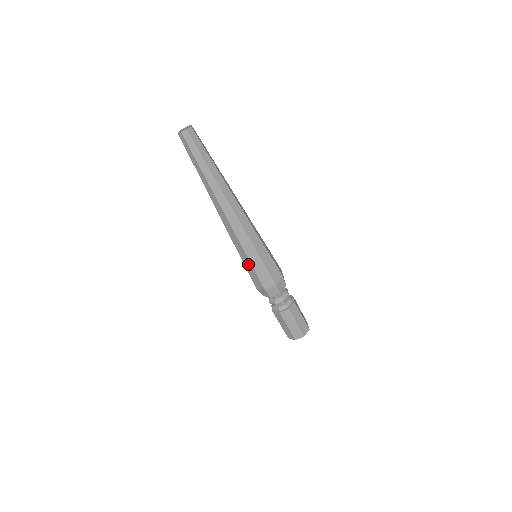
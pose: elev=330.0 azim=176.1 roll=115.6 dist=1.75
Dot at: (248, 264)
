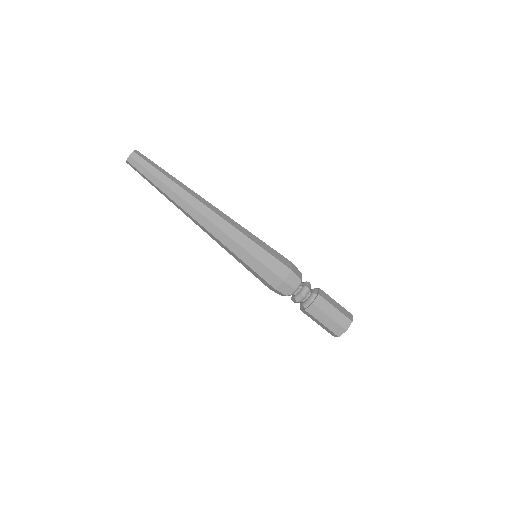
Dot at: occluded
